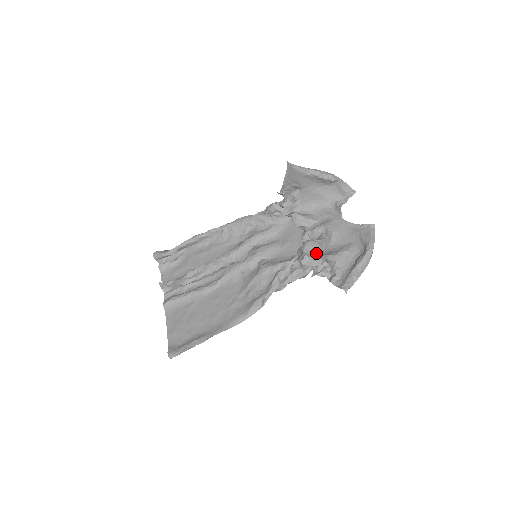
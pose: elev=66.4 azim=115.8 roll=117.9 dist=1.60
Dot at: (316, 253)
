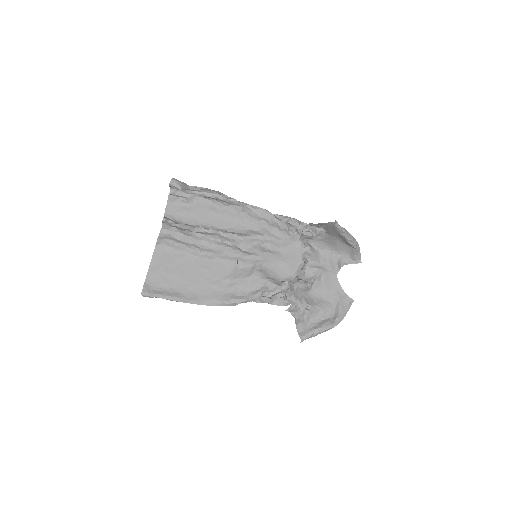
Dot at: (301, 294)
